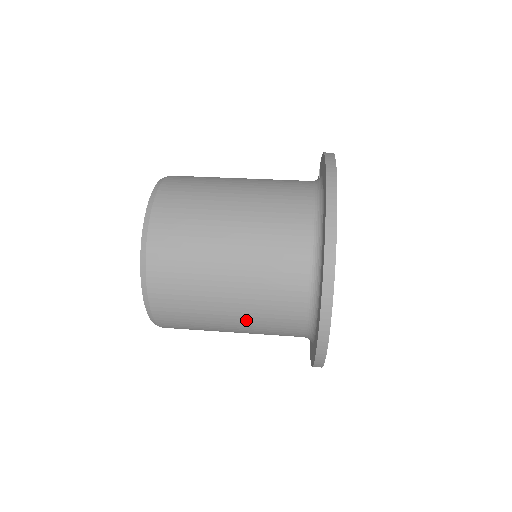
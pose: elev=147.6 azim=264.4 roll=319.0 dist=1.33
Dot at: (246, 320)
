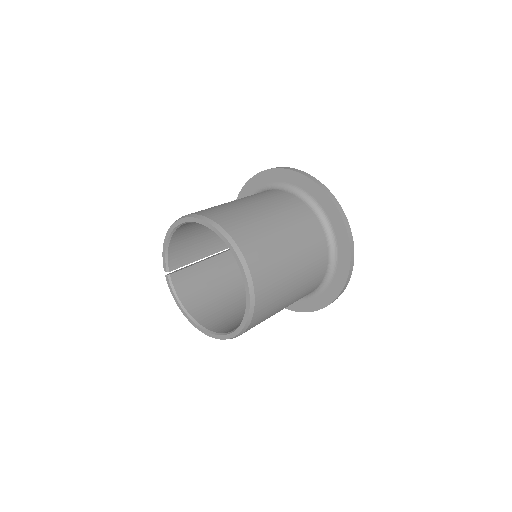
Dot at: (294, 235)
